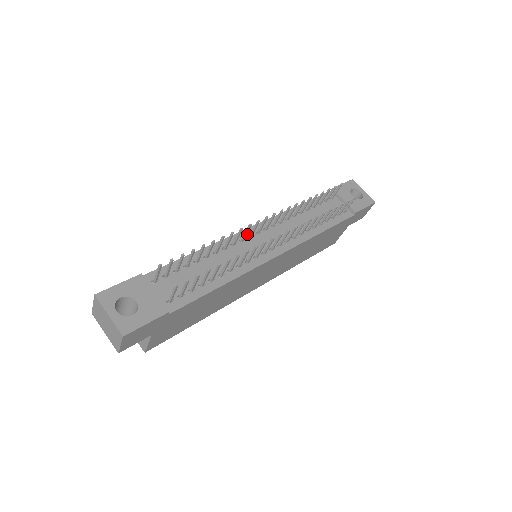
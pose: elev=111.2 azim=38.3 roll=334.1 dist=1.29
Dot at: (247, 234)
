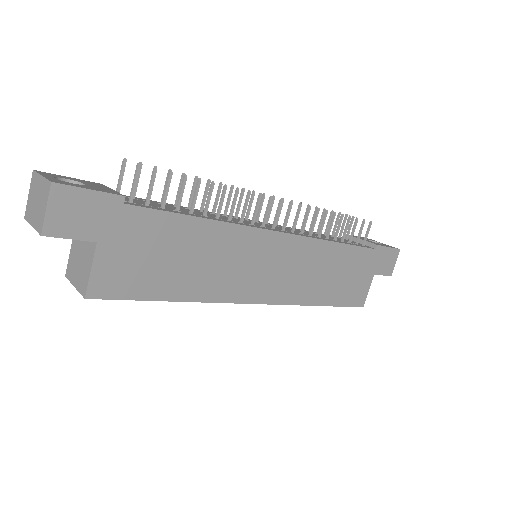
Dot at: occluded
